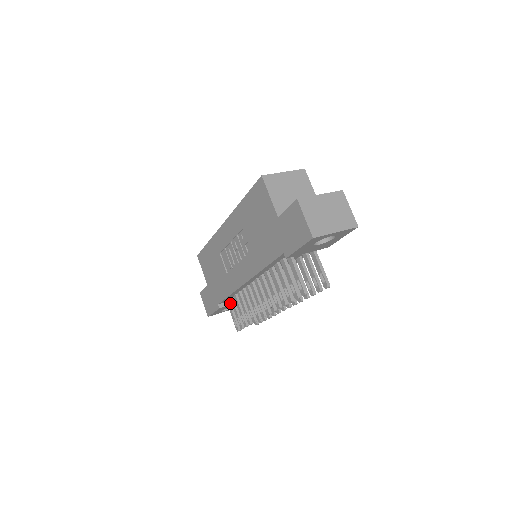
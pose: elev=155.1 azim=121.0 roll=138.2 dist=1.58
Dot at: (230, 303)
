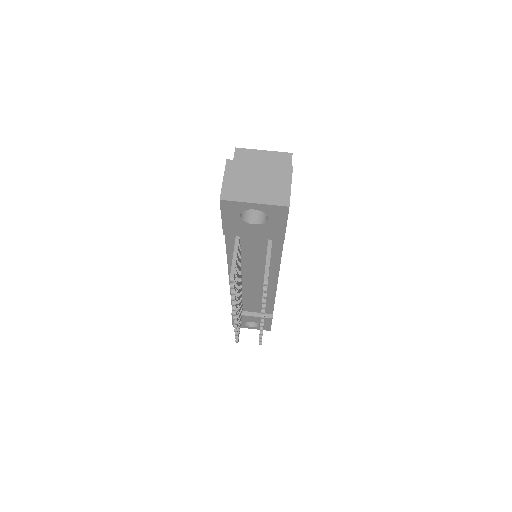
Dot at: occluded
